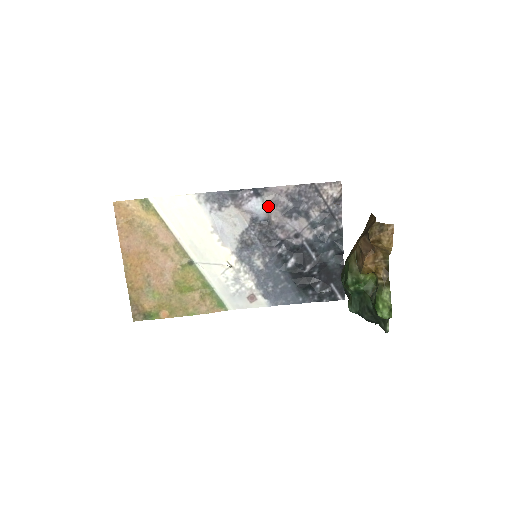
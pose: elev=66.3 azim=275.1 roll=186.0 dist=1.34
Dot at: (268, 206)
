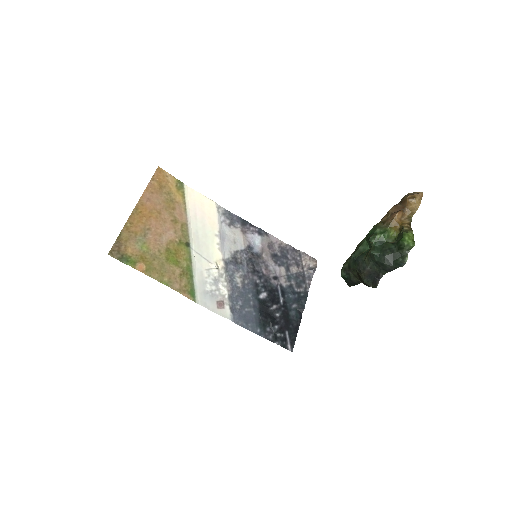
Dot at: (264, 245)
